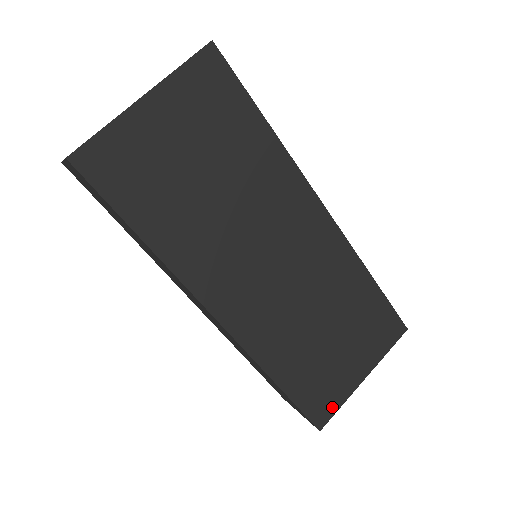
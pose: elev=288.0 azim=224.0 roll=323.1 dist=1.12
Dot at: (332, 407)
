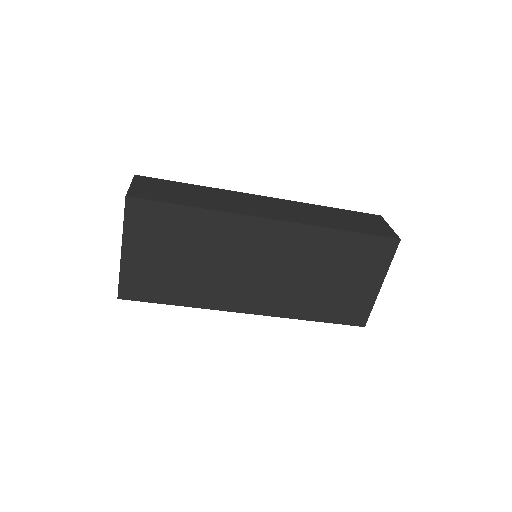
Dot at: (365, 312)
